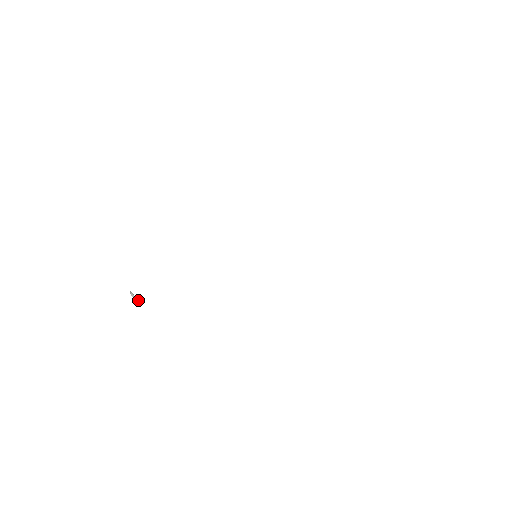
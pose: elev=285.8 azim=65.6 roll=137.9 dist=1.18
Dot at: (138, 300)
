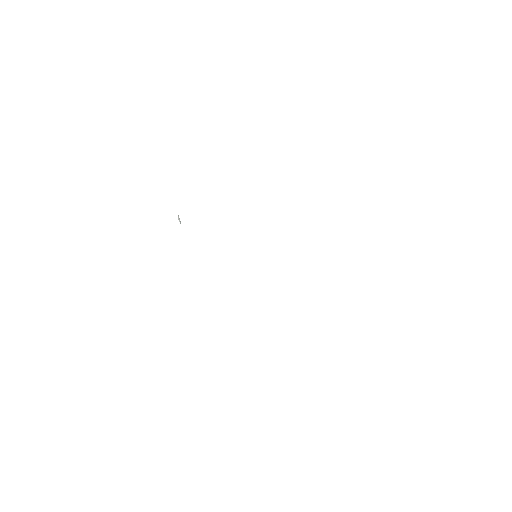
Dot at: (180, 222)
